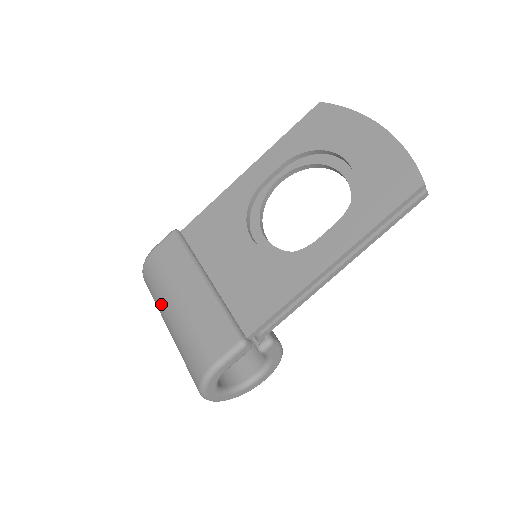
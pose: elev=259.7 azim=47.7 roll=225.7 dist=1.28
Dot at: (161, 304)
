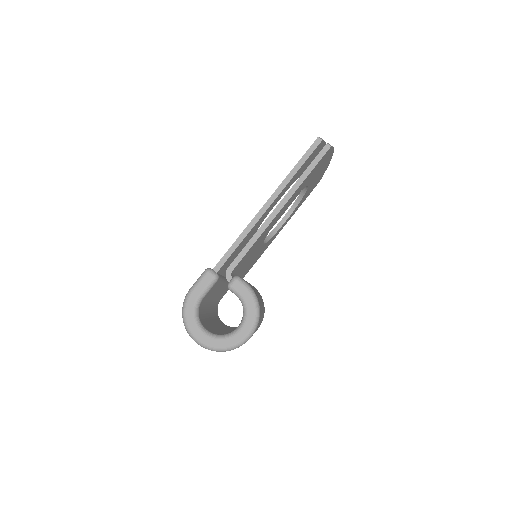
Dot at: occluded
